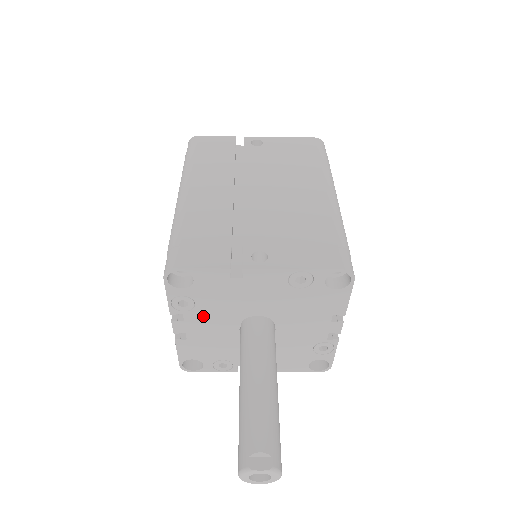
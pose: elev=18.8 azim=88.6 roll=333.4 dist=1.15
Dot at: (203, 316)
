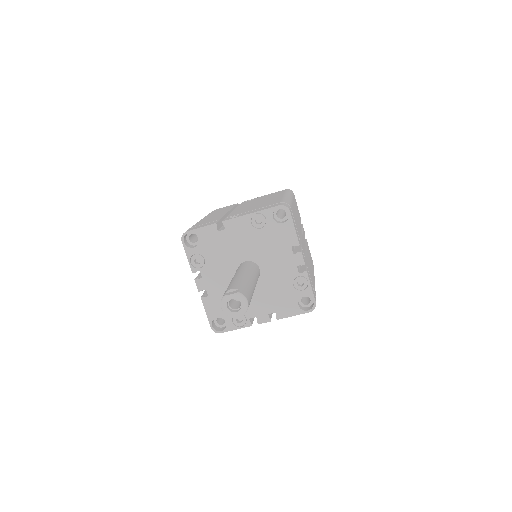
Dot at: (212, 270)
